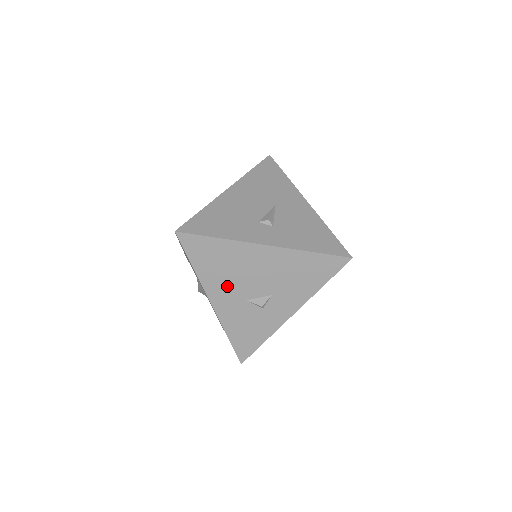
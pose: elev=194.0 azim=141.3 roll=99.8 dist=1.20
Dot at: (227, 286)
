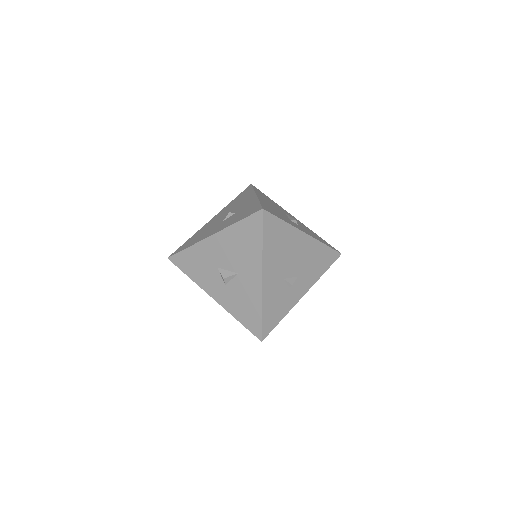
Dot at: (277, 264)
